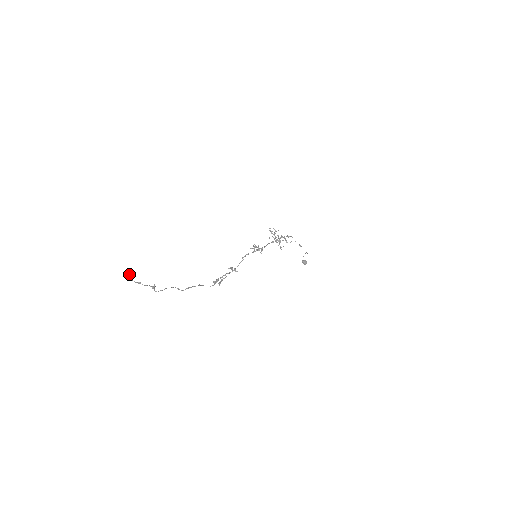
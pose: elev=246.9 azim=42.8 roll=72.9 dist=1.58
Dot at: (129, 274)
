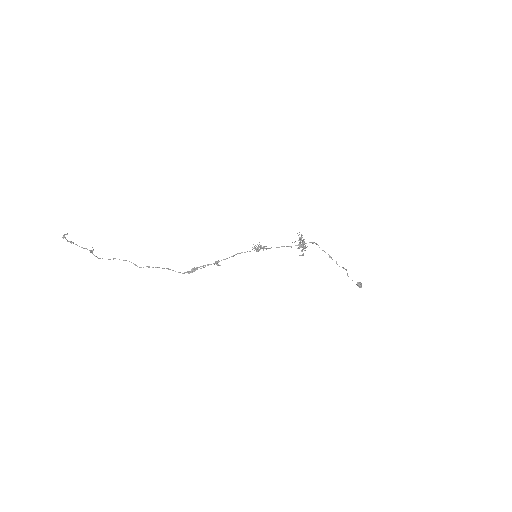
Dot at: occluded
